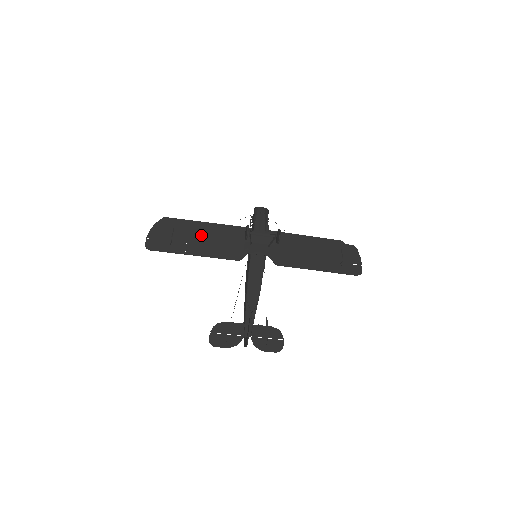
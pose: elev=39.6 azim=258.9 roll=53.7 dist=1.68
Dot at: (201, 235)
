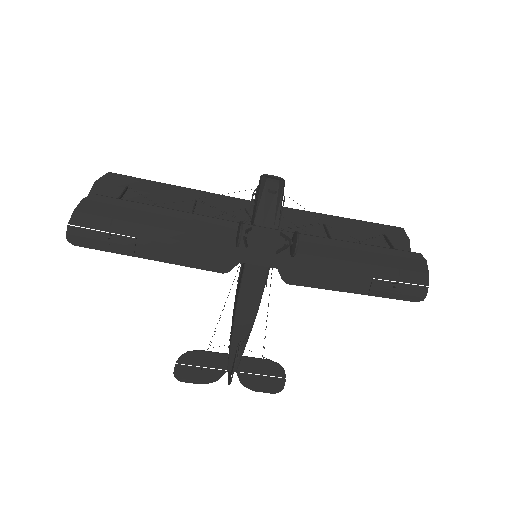
Dot at: (162, 226)
